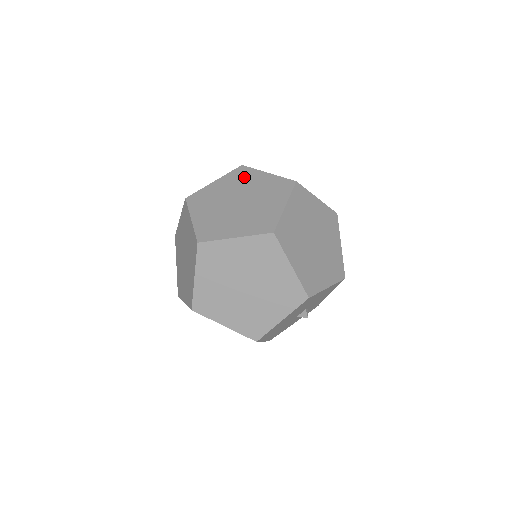
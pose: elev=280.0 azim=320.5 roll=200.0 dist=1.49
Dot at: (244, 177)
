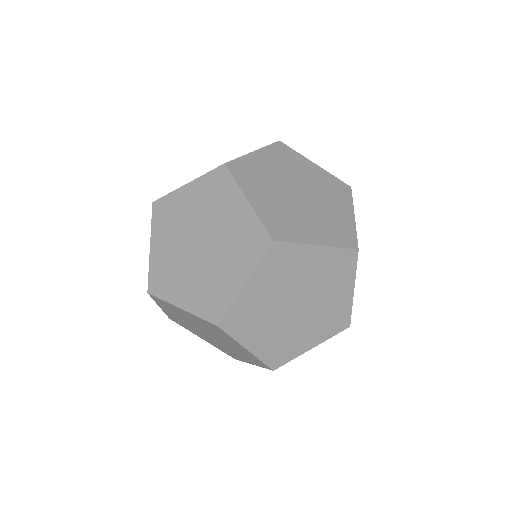
Dot at: (172, 309)
